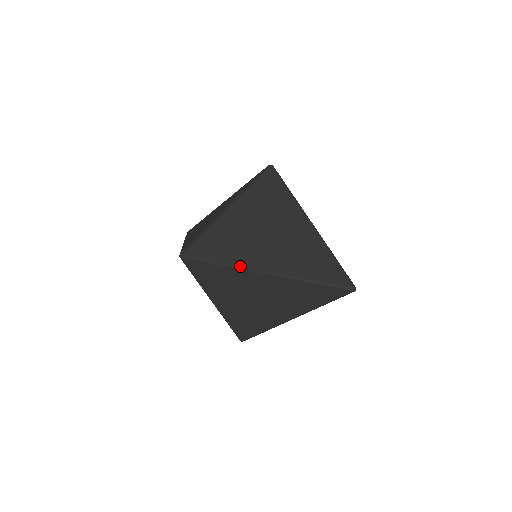
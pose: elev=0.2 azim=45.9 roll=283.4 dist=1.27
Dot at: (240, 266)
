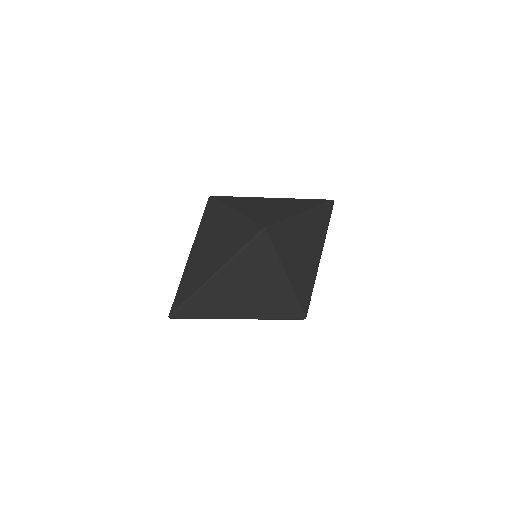
Dot at: (292, 216)
